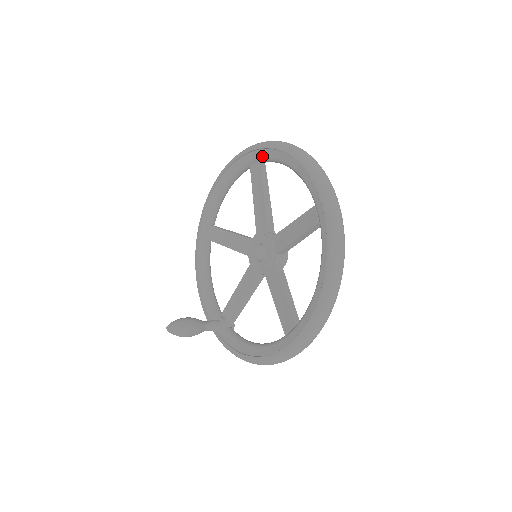
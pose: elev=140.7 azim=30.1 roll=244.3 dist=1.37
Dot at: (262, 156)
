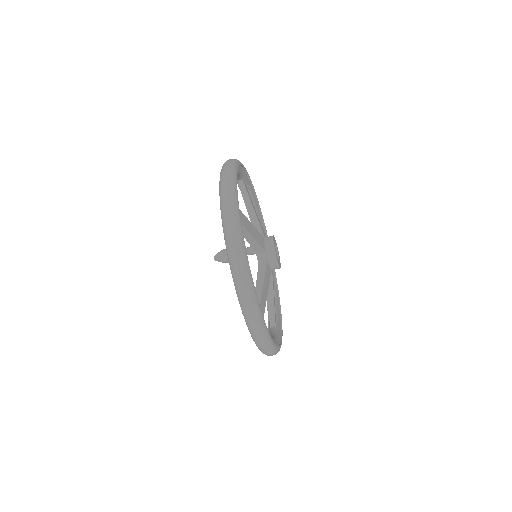
Dot at: occluded
